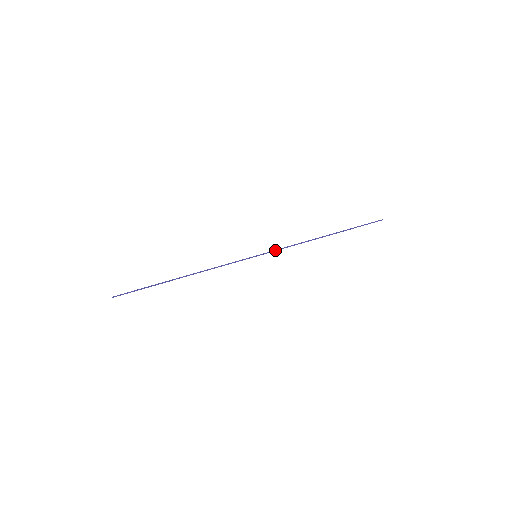
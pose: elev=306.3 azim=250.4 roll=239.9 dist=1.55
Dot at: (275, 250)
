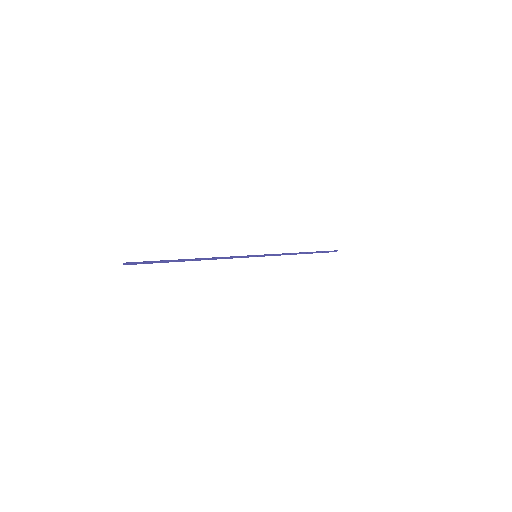
Dot at: (270, 254)
